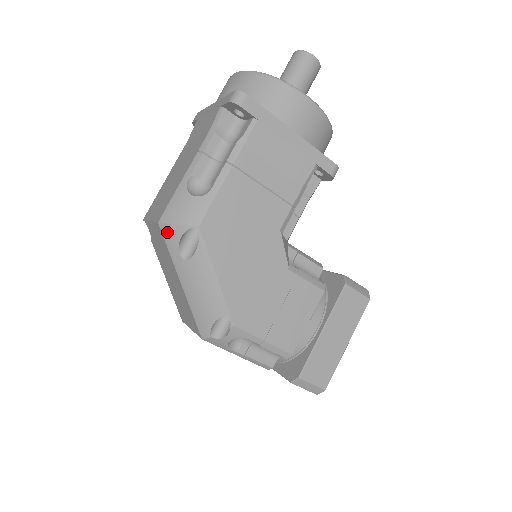
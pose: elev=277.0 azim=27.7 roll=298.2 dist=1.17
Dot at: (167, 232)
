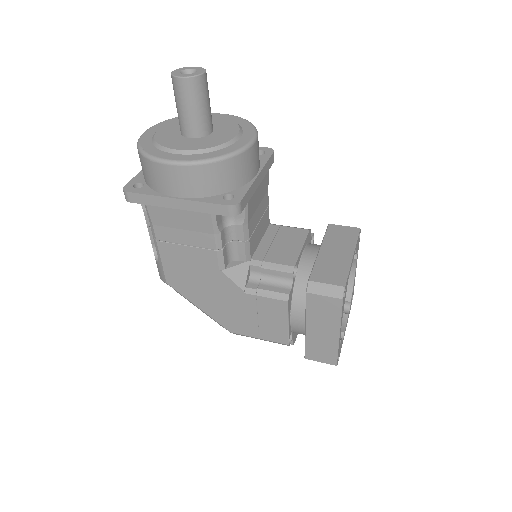
Dot at: occluded
